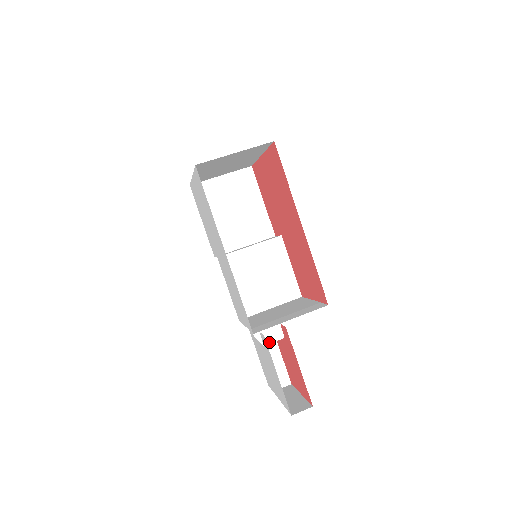
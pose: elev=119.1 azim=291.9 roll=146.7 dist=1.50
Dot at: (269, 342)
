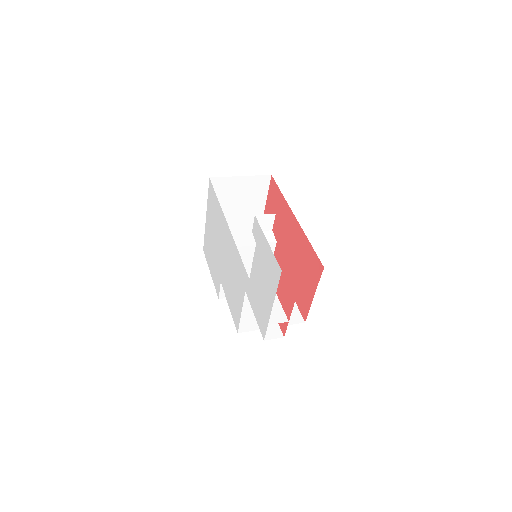
Dot at: occluded
